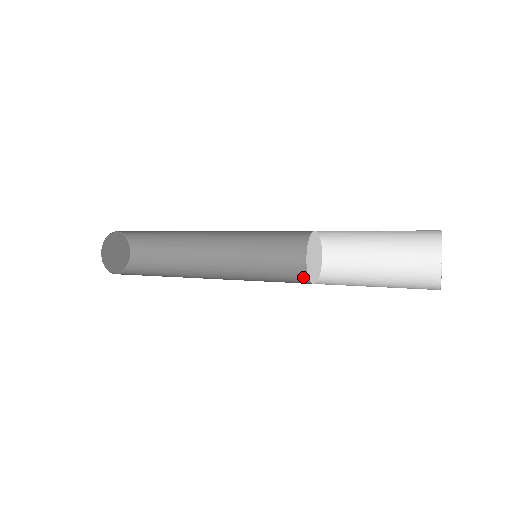
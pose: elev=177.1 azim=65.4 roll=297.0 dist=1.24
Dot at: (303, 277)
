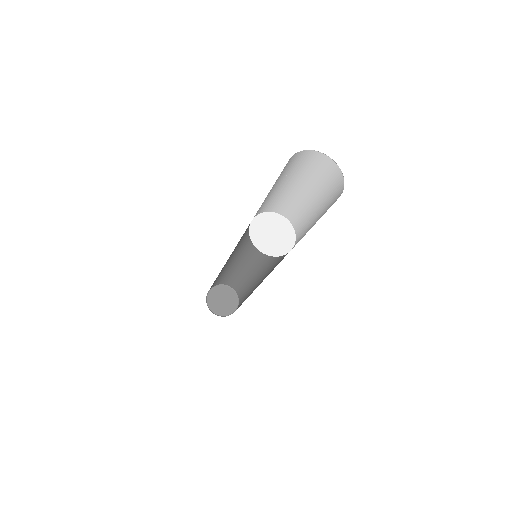
Dot at: occluded
